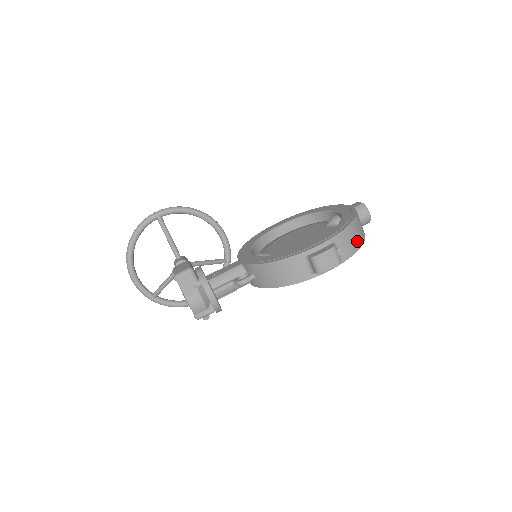
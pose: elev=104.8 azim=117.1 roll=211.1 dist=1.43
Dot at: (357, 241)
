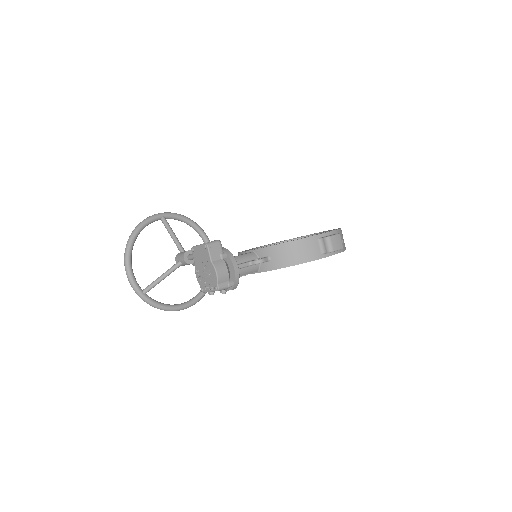
Dot at: (344, 243)
